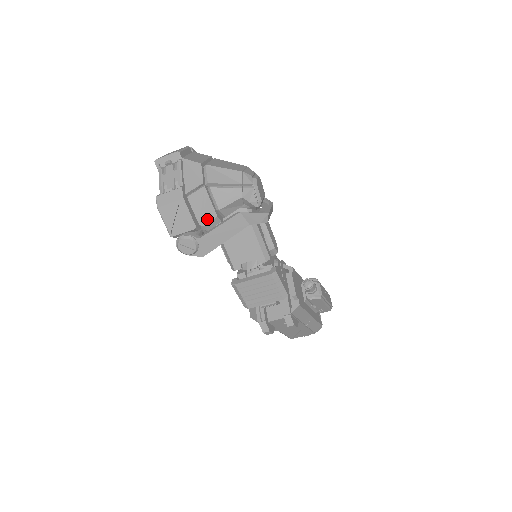
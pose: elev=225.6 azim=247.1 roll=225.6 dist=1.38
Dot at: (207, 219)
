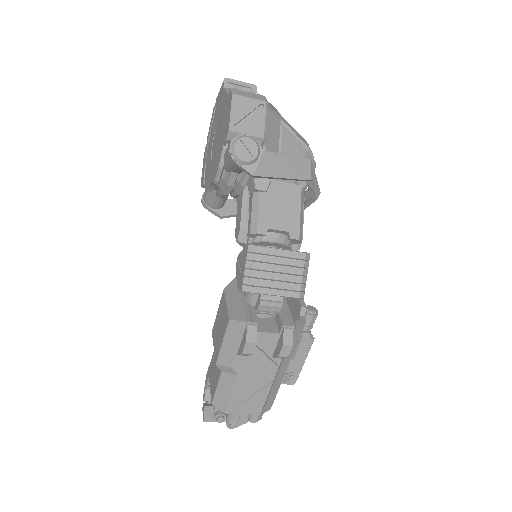
Dot at: (271, 147)
